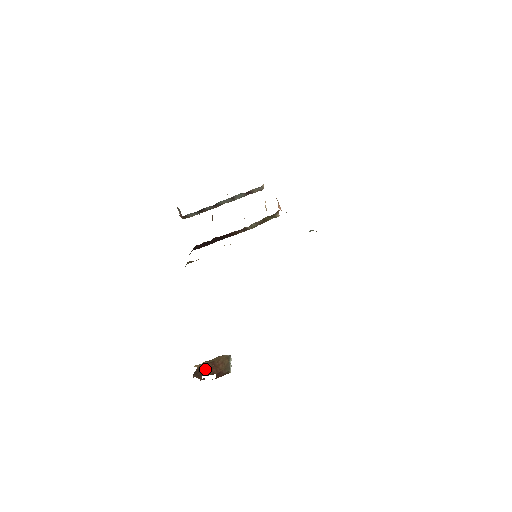
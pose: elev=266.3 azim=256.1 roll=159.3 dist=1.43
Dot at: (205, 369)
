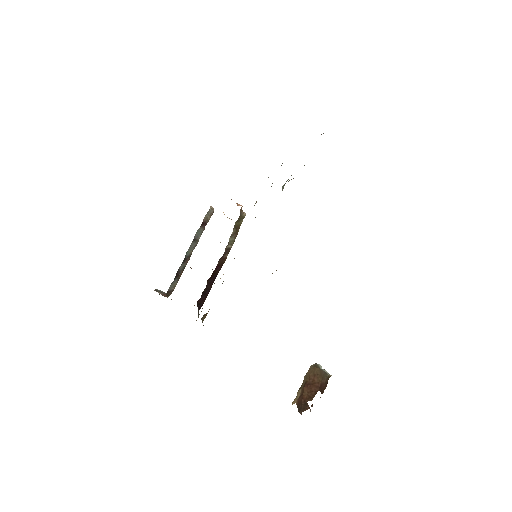
Dot at: (304, 396)
